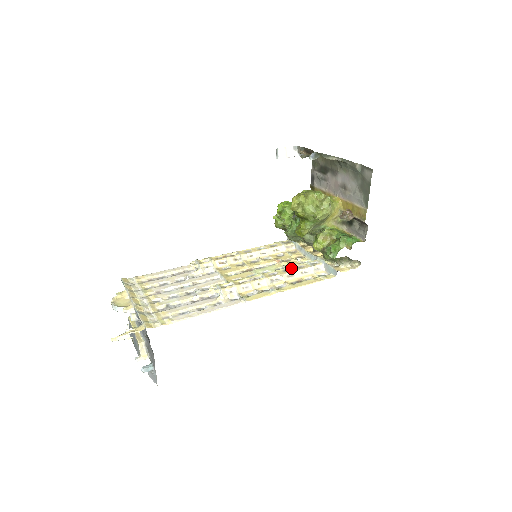
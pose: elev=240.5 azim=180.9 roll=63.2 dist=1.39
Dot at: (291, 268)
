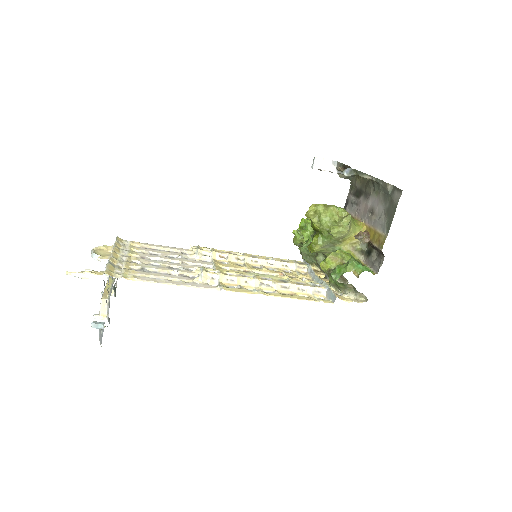
Dot at: (289, 280)
